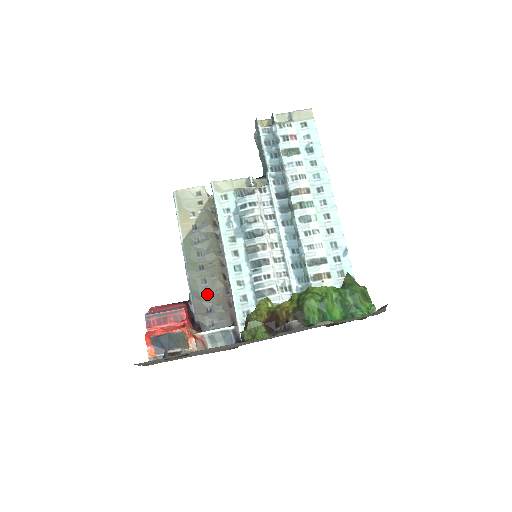
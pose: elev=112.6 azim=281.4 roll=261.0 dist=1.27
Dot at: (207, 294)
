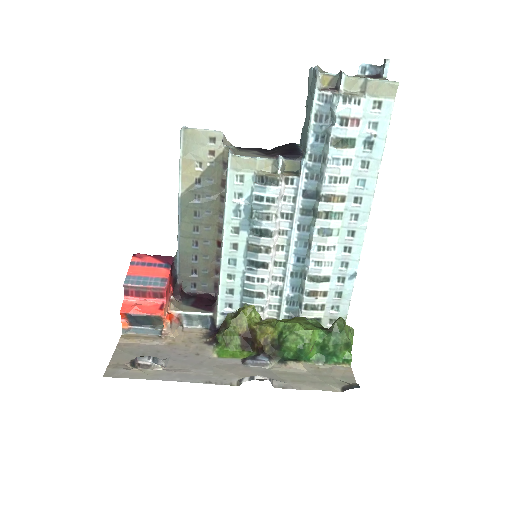
Dot at: (196, 257)
